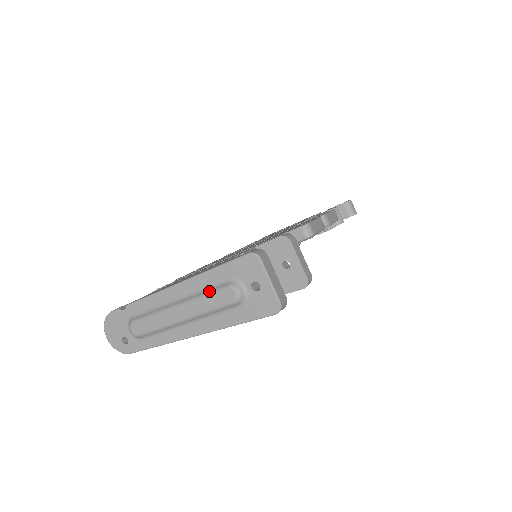
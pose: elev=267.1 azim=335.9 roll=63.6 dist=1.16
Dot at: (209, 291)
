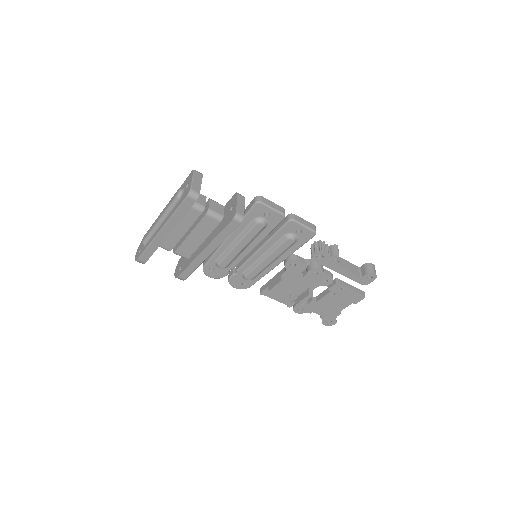
Dot at: occluded
